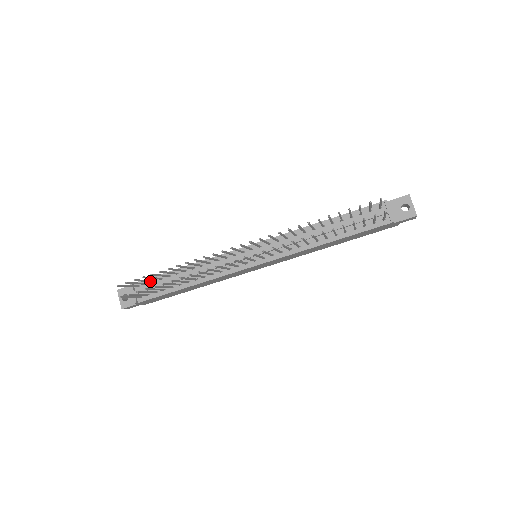
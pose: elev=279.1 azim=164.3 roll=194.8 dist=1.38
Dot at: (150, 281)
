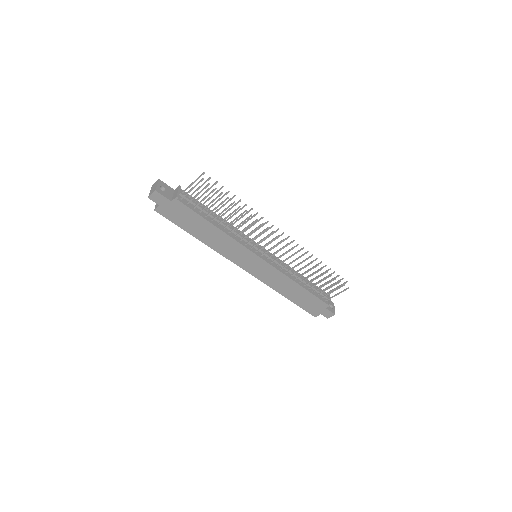
Dot at: (200, 197)
